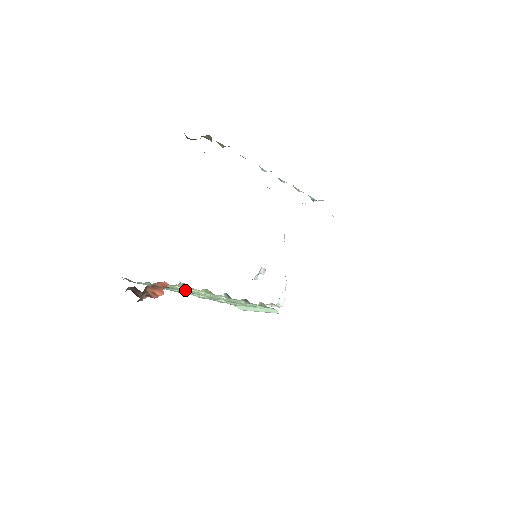
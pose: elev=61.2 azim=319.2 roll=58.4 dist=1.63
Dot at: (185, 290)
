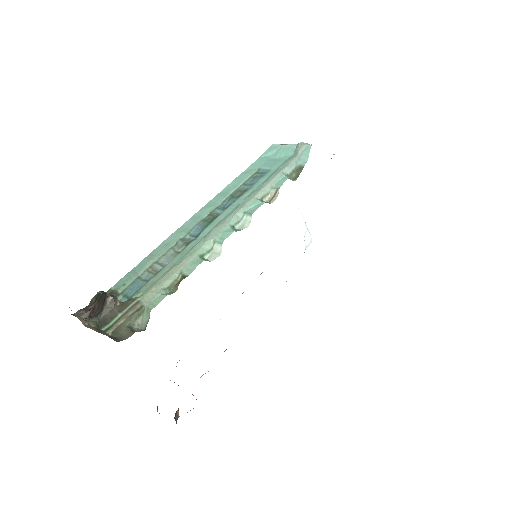
Dot at: occluded
